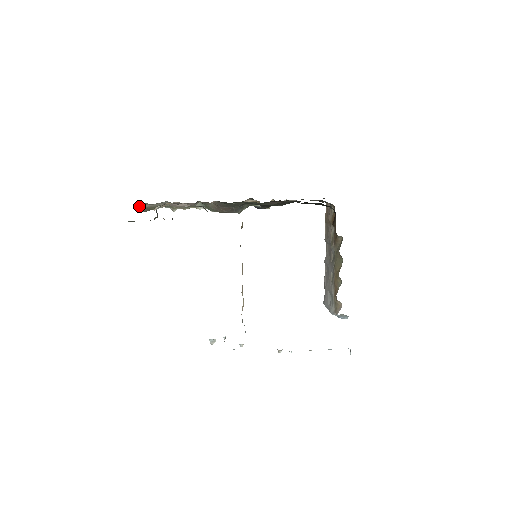
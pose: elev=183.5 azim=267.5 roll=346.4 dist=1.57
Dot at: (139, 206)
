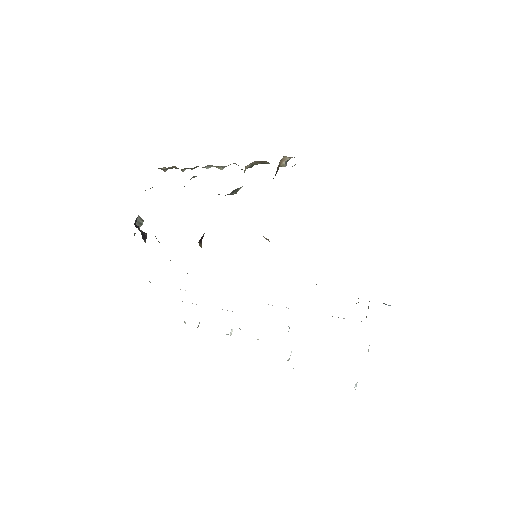
Dot at: occluded
